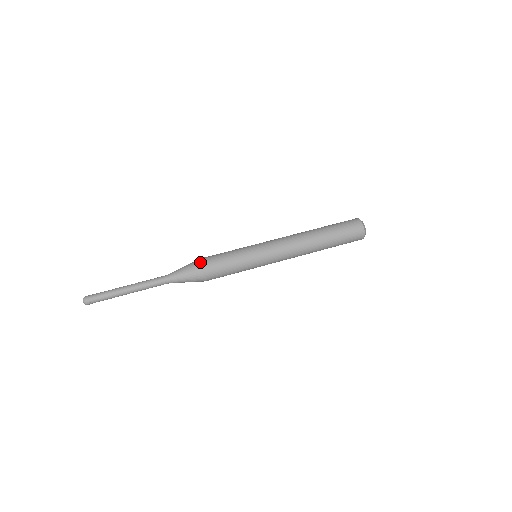
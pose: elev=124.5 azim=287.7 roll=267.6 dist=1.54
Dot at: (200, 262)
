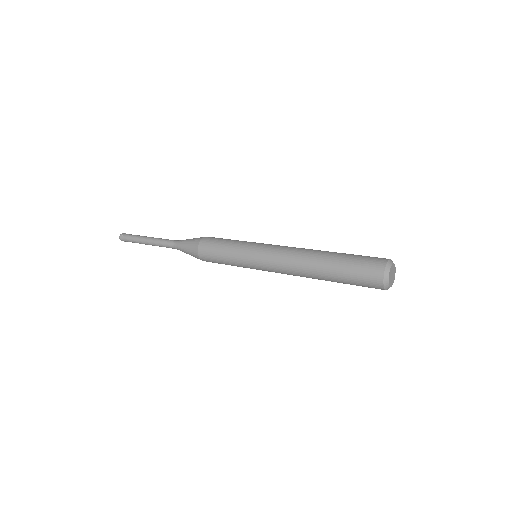
Dot at: (202, 238)
